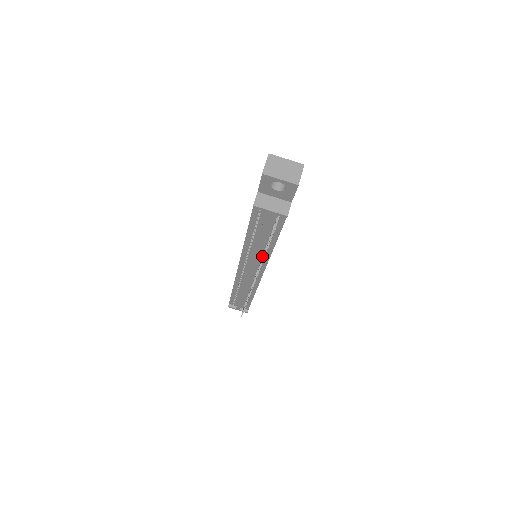
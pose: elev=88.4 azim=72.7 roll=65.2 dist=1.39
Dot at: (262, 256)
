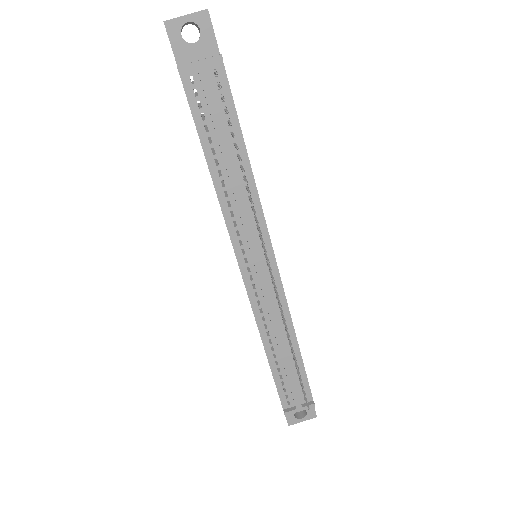
Dot at: (250, 205)
